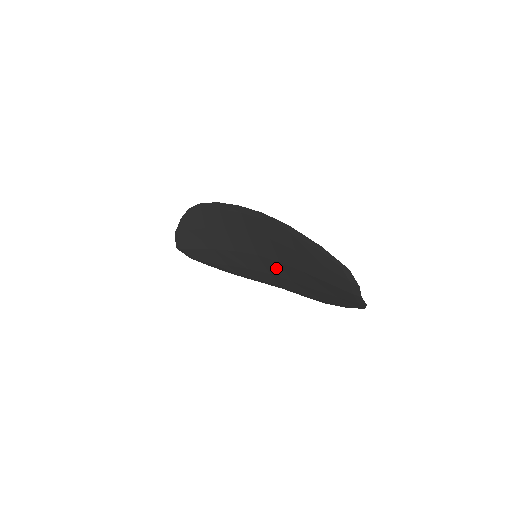
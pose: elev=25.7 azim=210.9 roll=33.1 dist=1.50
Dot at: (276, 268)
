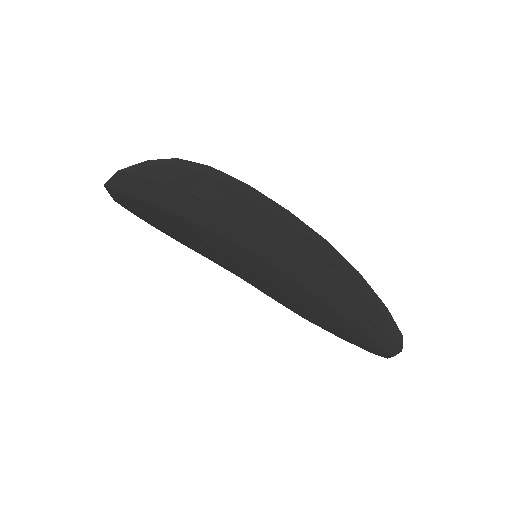
Dot at: (273, 275)
